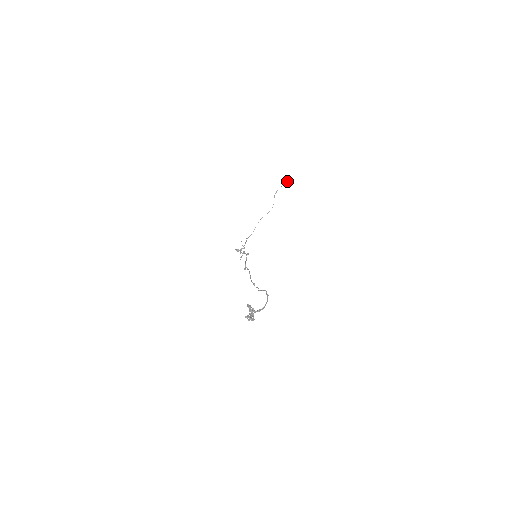
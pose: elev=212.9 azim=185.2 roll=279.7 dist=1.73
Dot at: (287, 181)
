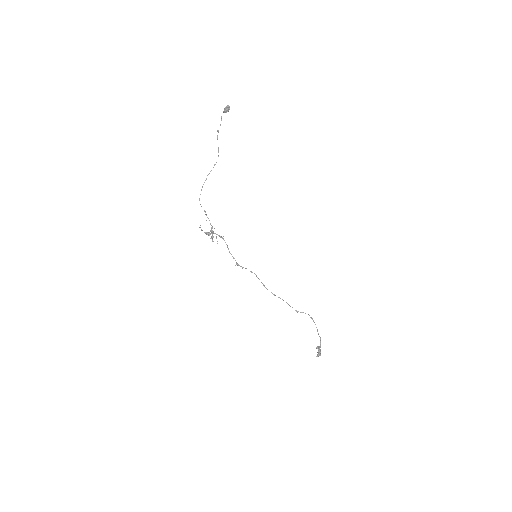
Dot at: occluded
